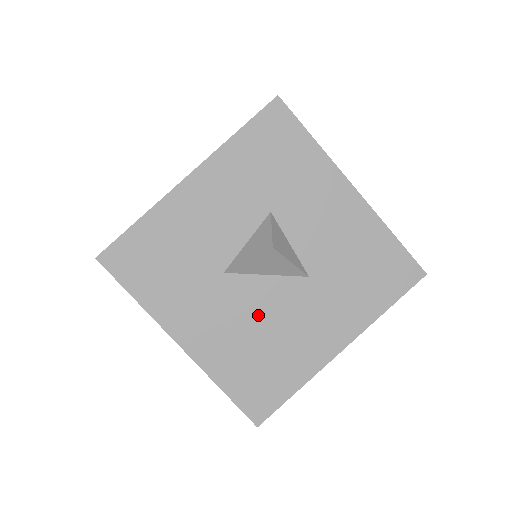
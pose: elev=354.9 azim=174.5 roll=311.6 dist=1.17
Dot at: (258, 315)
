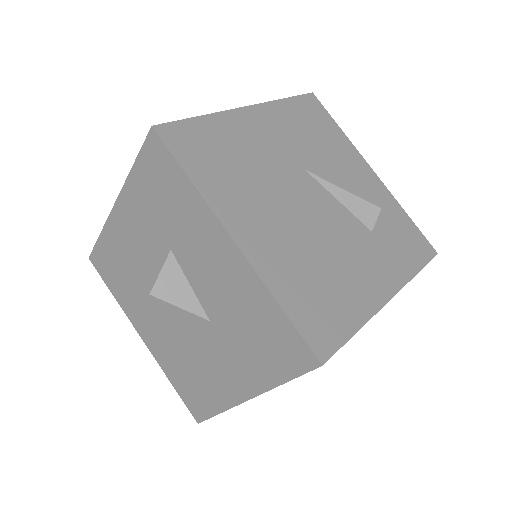
Dot at: (181, 338)
